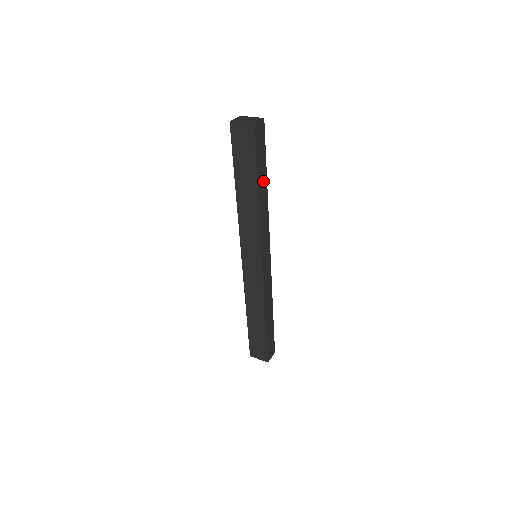
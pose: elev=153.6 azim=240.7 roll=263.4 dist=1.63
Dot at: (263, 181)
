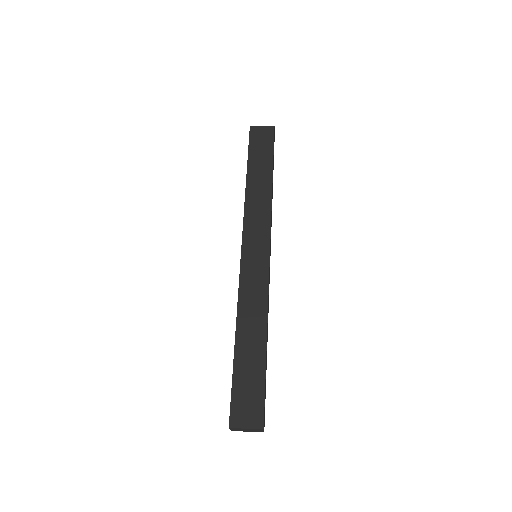
Dot at: occluded
